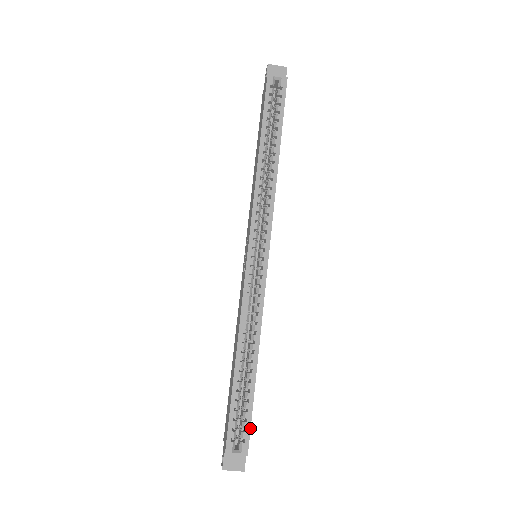
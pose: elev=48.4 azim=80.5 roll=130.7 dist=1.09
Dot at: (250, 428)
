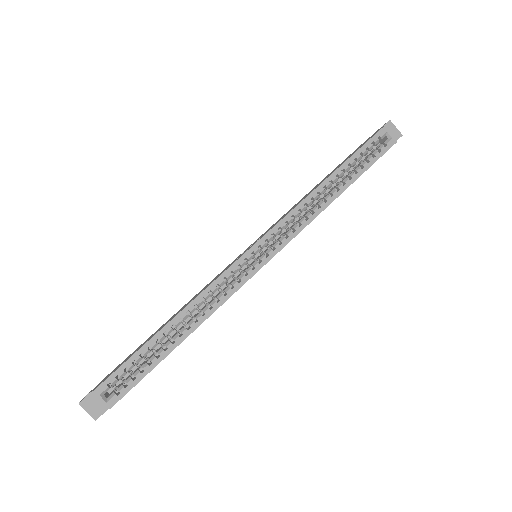
Dot at: occluded
